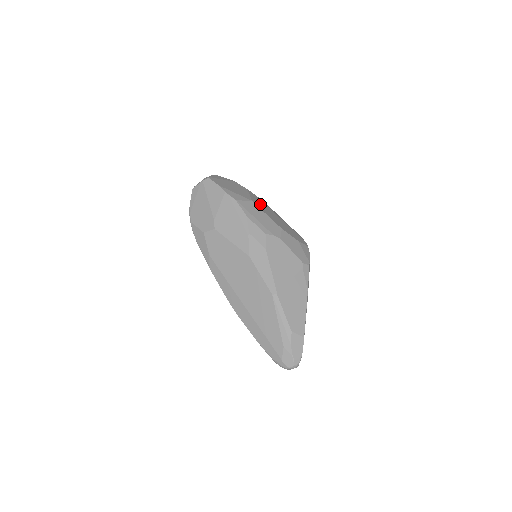
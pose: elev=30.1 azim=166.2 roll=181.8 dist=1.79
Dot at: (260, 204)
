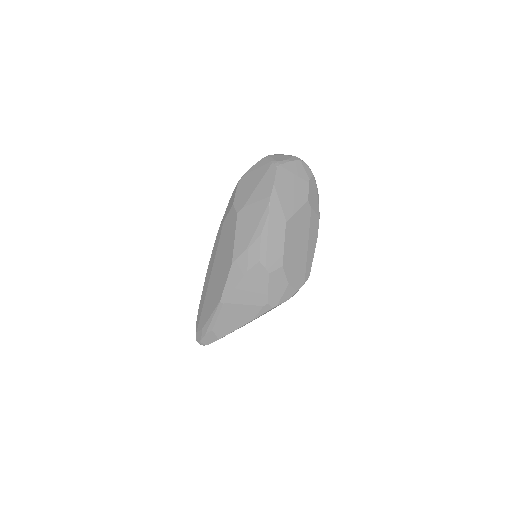
Dot at: (297, 226)
